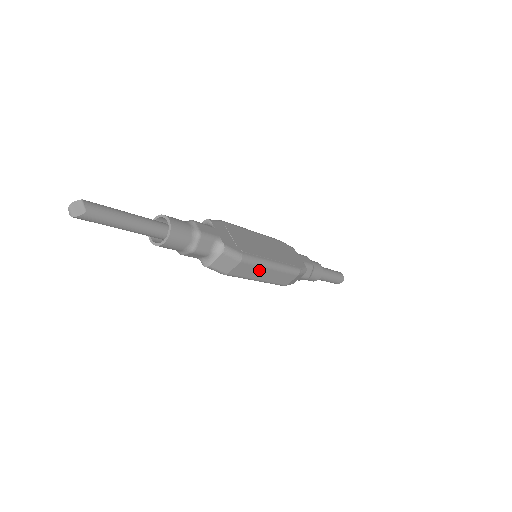
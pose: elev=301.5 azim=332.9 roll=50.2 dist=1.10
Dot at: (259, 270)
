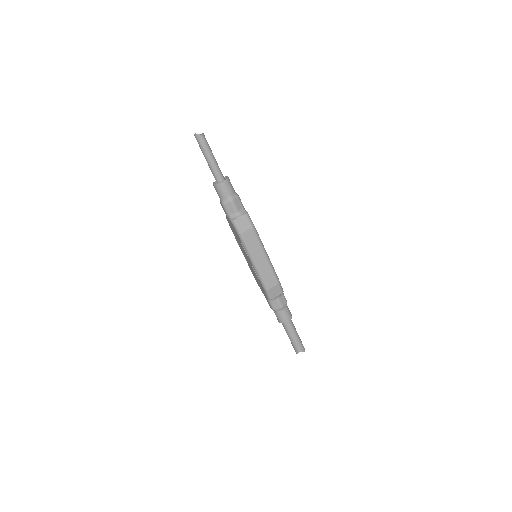
Dot at: (258, 249)
